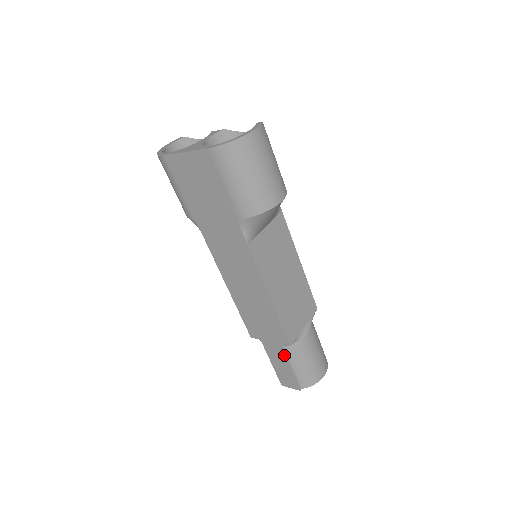
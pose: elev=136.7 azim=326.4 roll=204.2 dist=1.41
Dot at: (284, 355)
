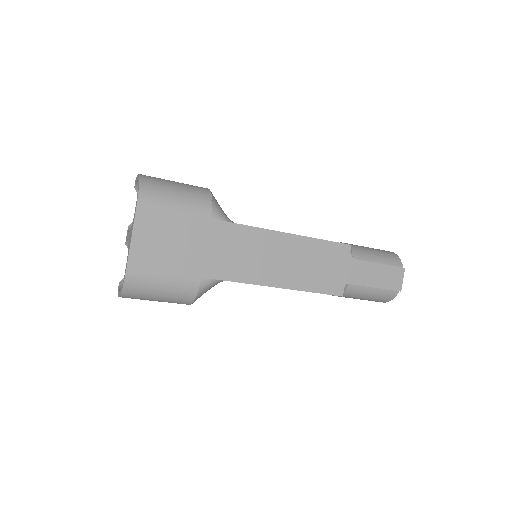
Dot at: (362, 261)
